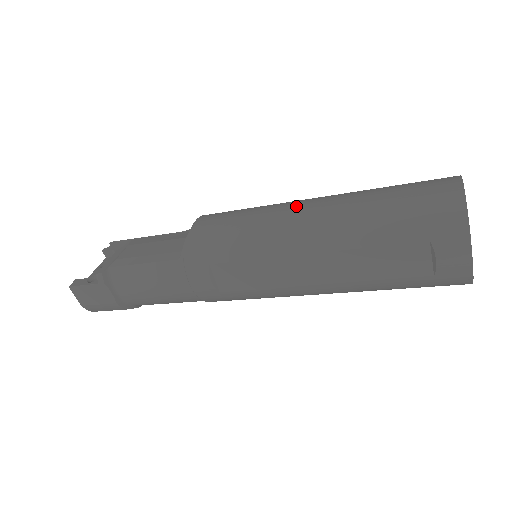
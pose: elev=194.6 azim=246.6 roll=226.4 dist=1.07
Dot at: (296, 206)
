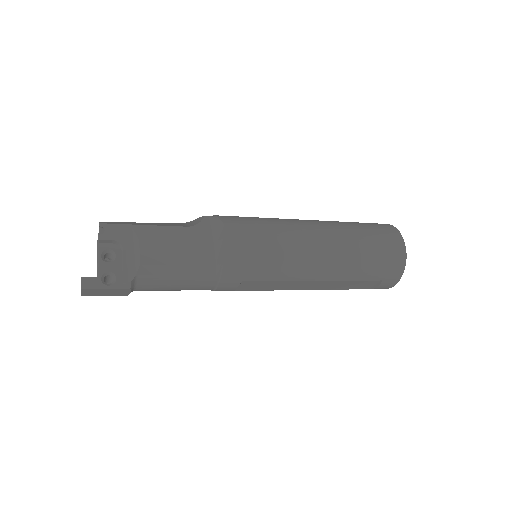
Dot at: (312, 242)
